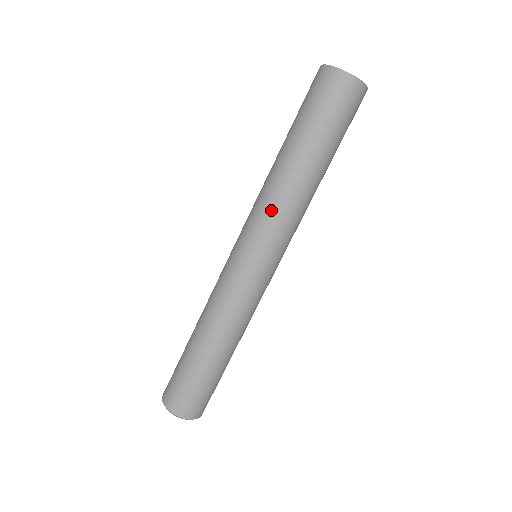
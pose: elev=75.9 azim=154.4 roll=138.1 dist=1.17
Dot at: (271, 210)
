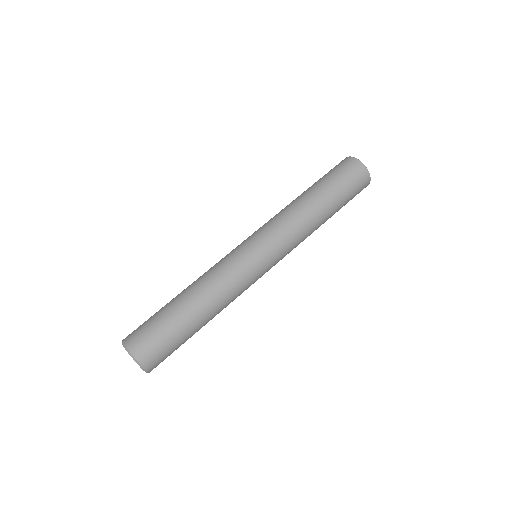
Dot at: (277, 216)
